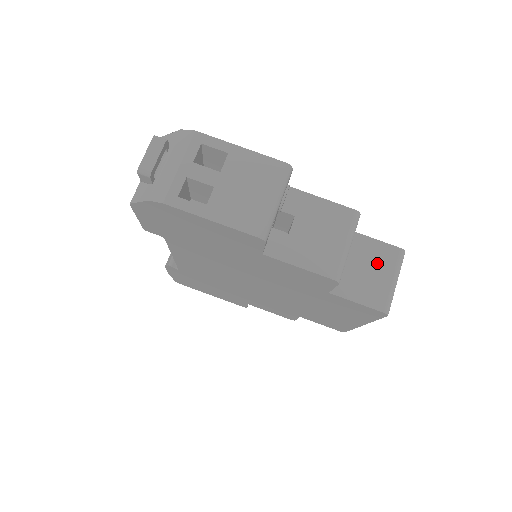
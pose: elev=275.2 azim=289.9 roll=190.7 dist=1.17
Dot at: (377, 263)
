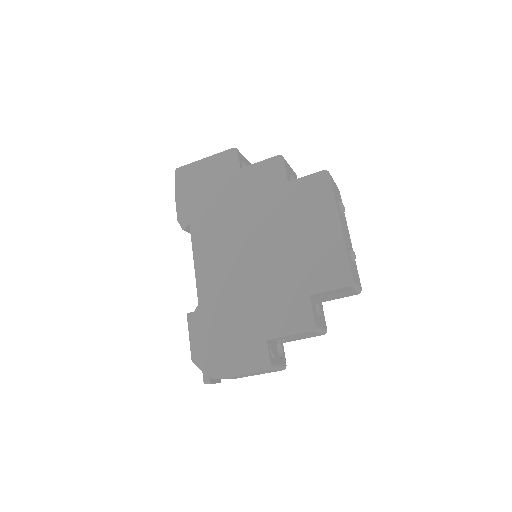
Dot at: (339, 292)
